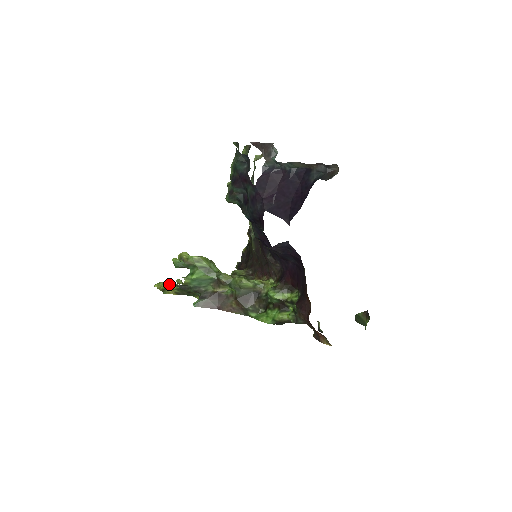
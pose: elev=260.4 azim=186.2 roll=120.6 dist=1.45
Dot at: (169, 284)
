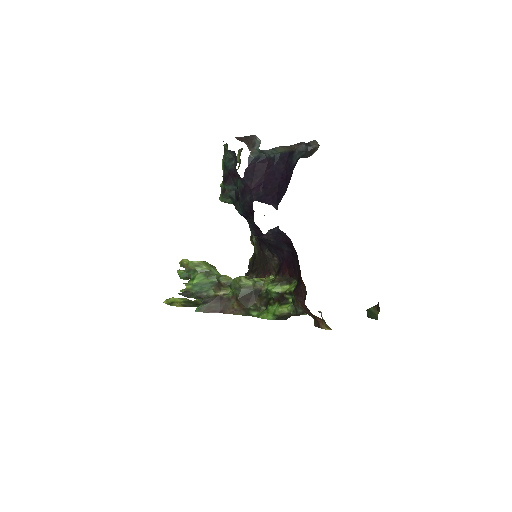
Dot at: (176, 298)
